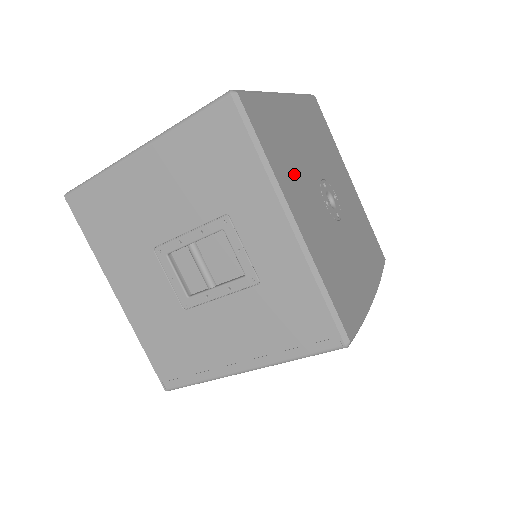
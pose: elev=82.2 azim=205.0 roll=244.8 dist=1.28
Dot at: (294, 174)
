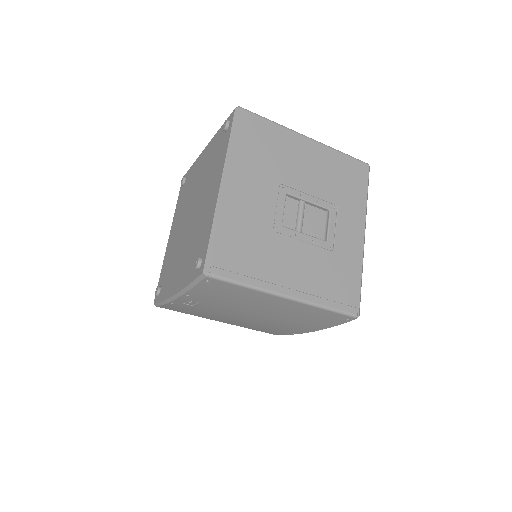
Dot at: occluded
